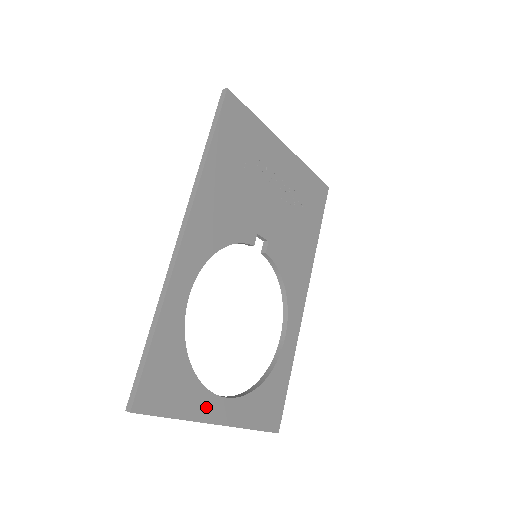
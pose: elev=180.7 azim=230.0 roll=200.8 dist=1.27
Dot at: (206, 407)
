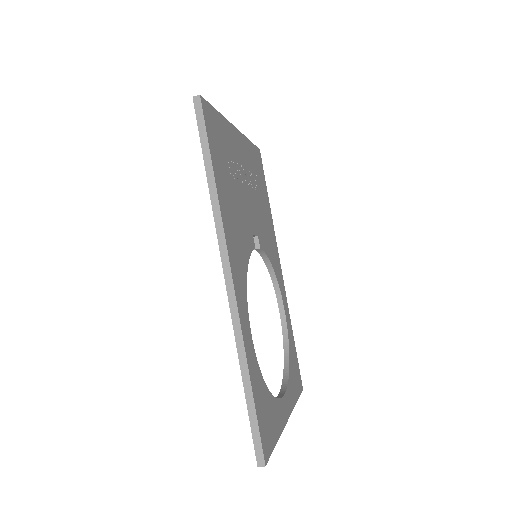
Dot at: (282, 413)
